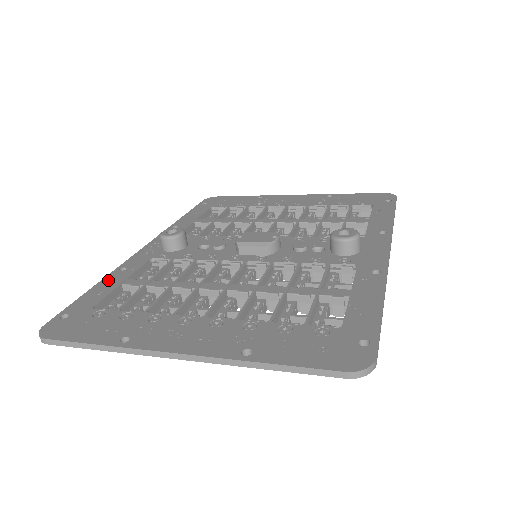
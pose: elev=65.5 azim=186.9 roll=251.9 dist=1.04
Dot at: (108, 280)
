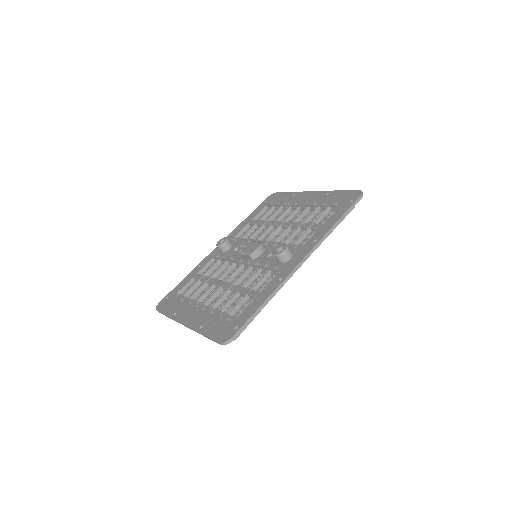
Dot at: (190, 274)
